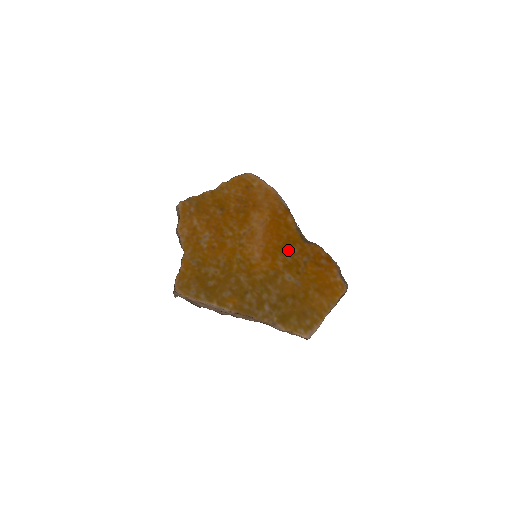
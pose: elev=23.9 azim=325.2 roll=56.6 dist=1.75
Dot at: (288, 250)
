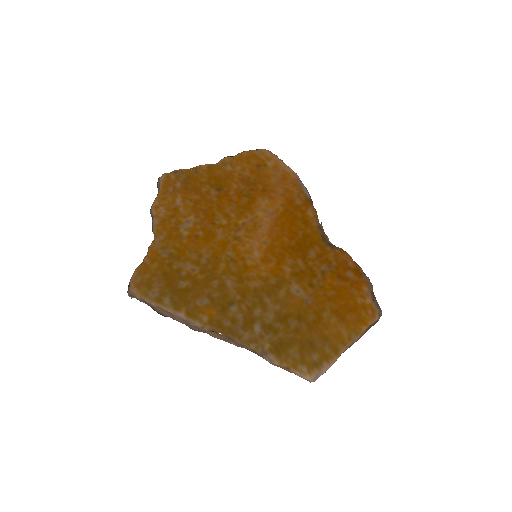
Dot at: (301, 253)
